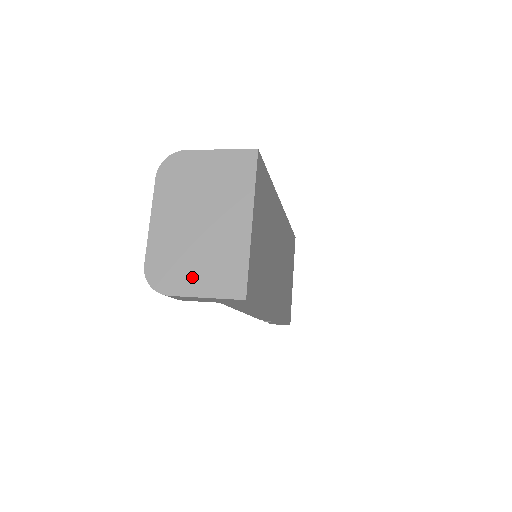
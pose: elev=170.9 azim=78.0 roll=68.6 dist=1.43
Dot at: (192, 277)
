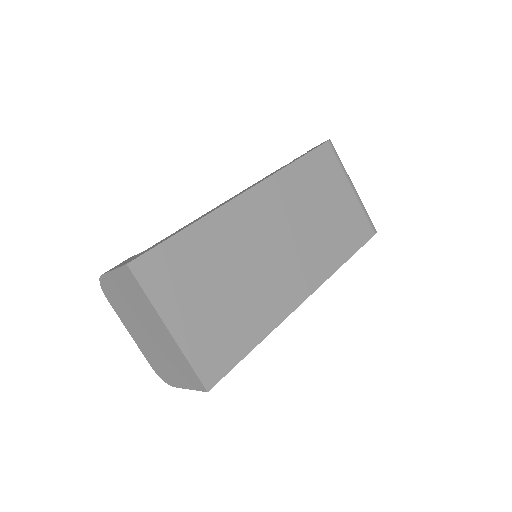
Dot at: (174, 375)
